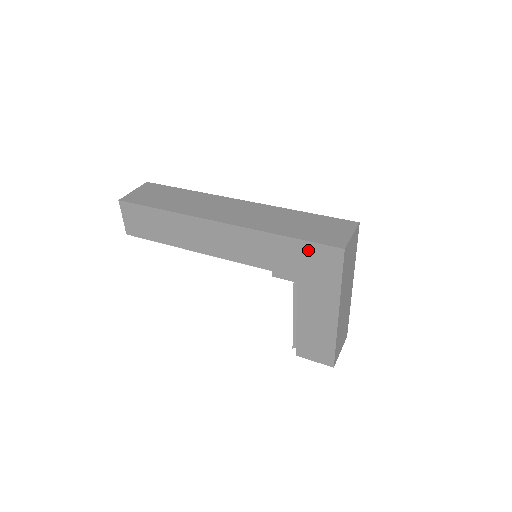
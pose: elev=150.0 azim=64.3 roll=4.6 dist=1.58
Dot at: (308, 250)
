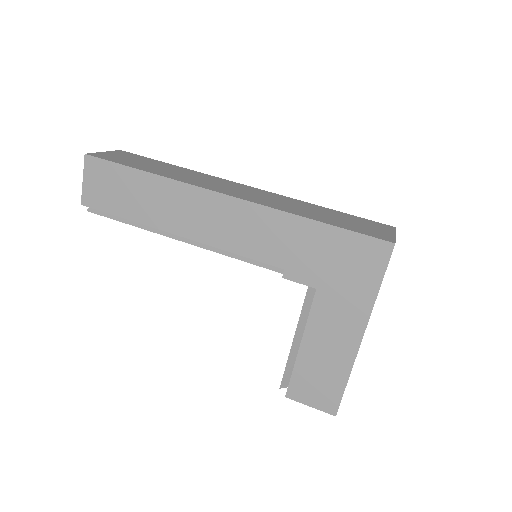
Dot at: (344, 242)
